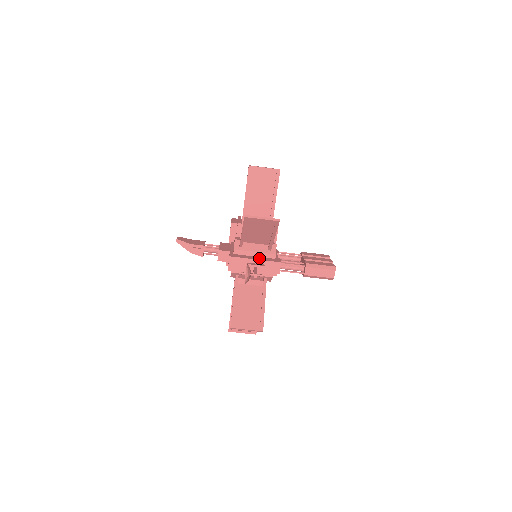
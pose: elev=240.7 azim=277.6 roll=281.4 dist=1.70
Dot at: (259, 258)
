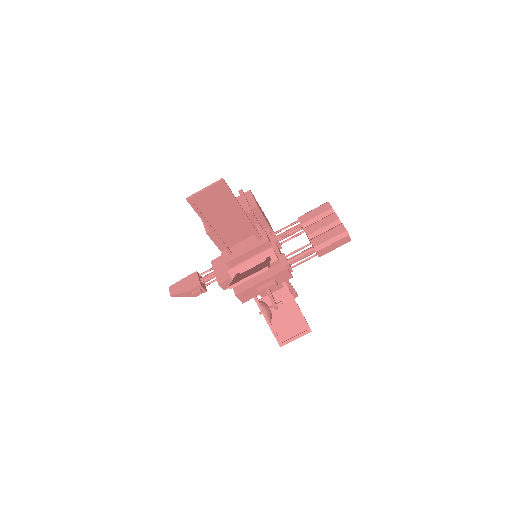
Dot at: (264, 275)
